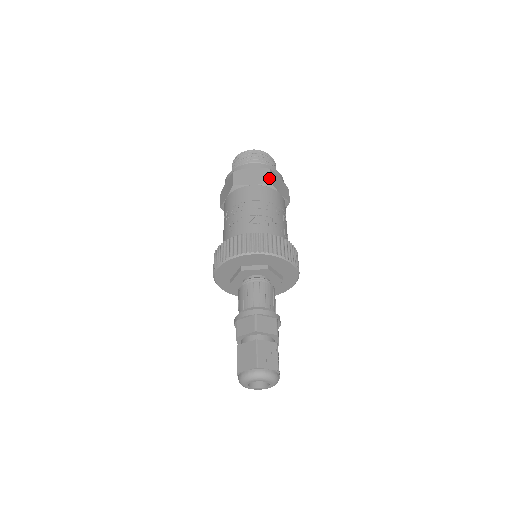
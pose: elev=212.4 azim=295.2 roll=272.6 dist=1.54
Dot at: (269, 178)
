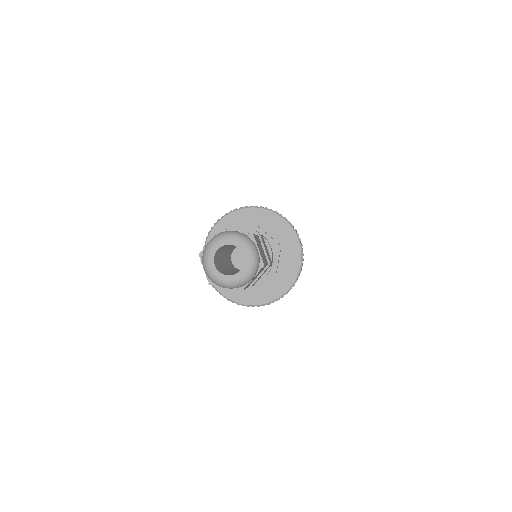
Dot at: occluded
